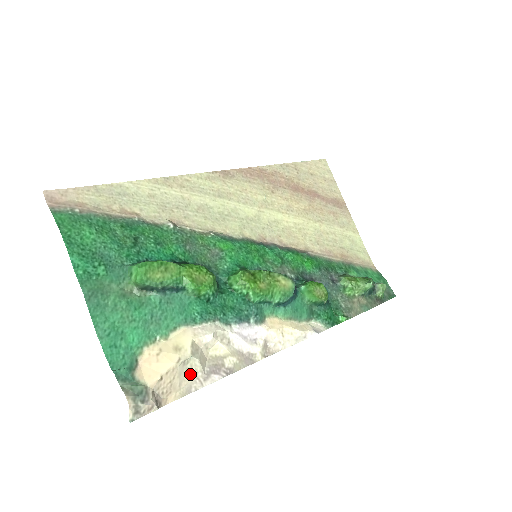
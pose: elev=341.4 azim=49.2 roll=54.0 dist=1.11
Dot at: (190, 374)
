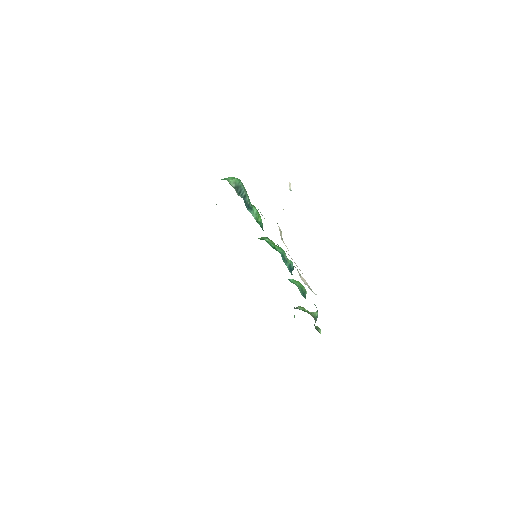
Dot at: occluded
